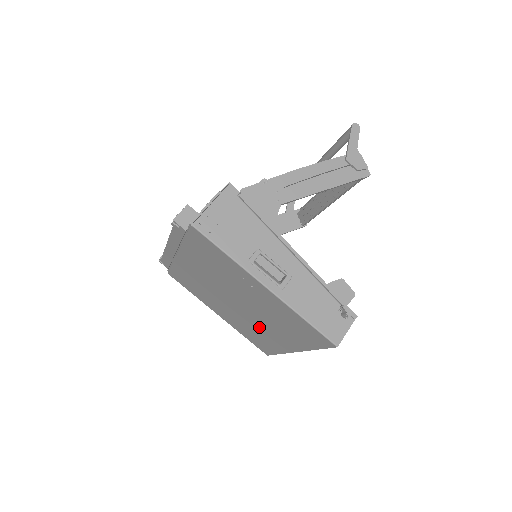
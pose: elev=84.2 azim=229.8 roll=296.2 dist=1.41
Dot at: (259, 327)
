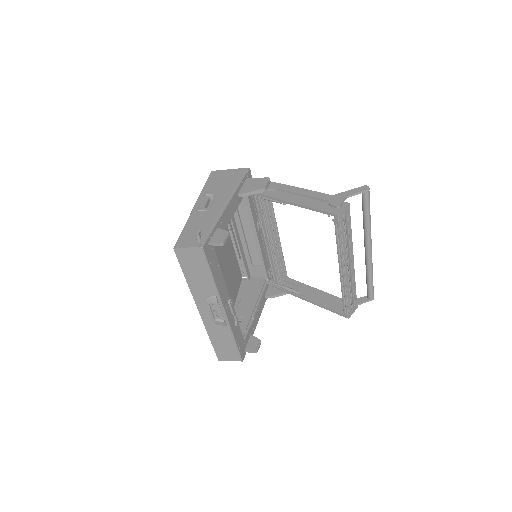
Dot at: occluded
